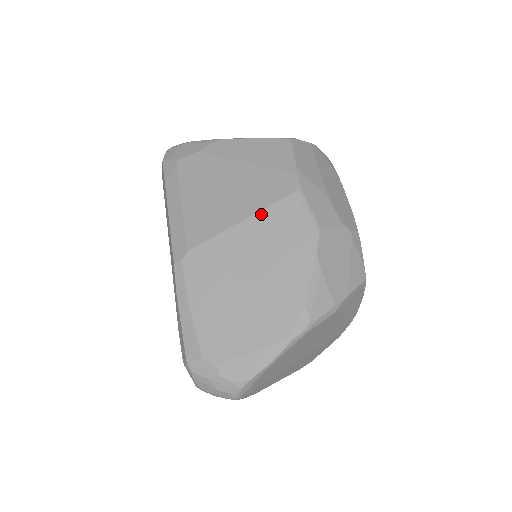
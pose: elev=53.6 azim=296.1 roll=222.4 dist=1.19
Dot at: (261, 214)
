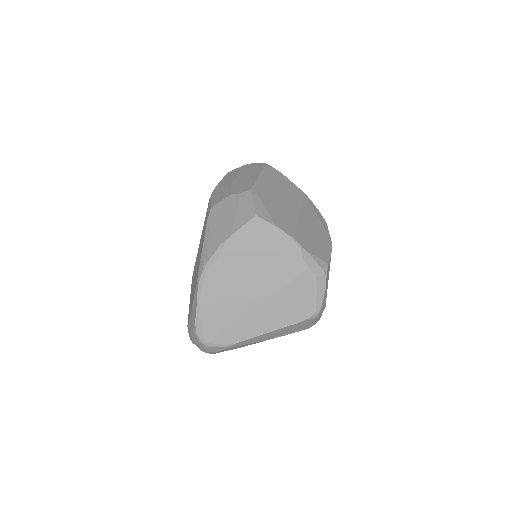
Dot at: occluded
